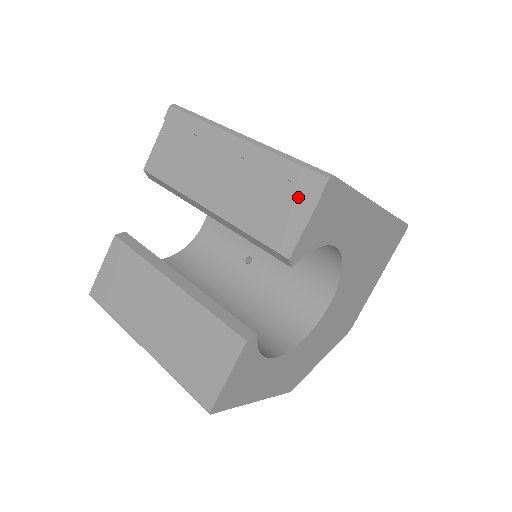
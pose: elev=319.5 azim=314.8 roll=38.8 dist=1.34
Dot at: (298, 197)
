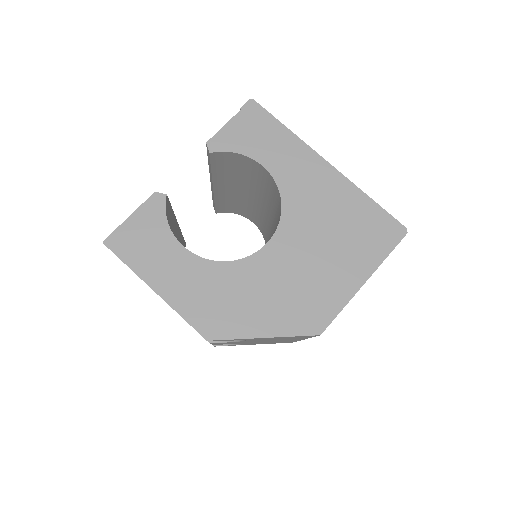
Dot at: occluded
